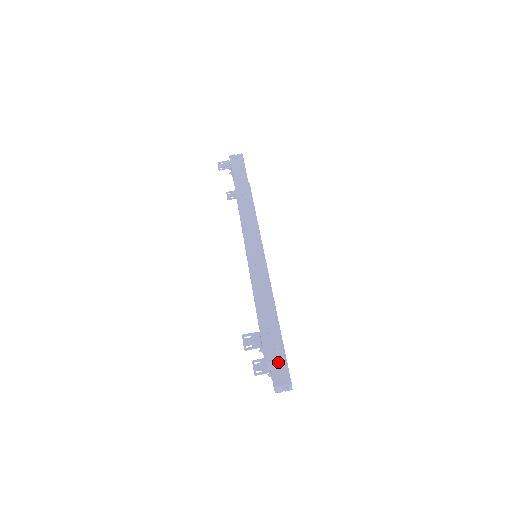
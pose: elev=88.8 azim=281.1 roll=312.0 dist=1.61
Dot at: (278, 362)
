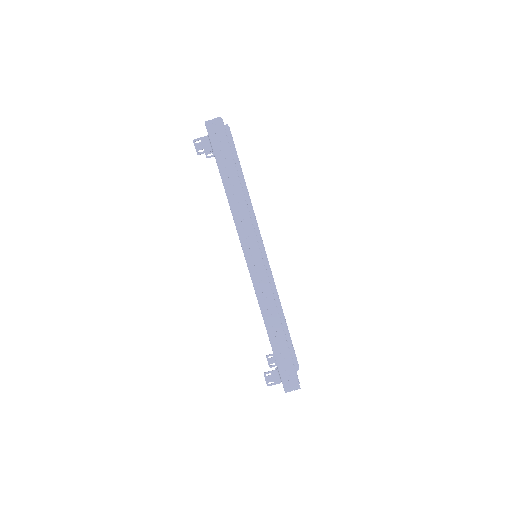
Dot at: (294, 389)
